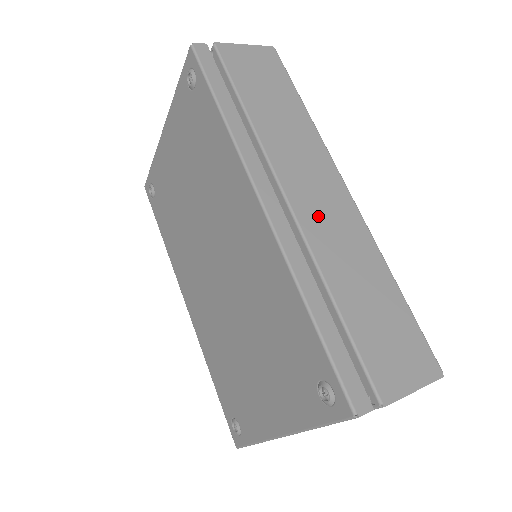
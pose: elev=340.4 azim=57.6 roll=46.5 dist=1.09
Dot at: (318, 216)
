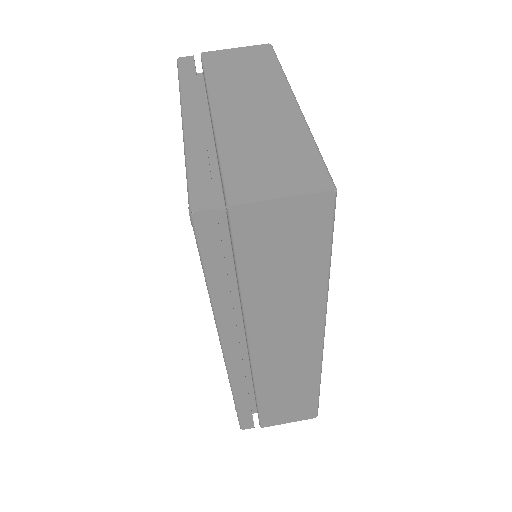
Dot at: (275, 360)
